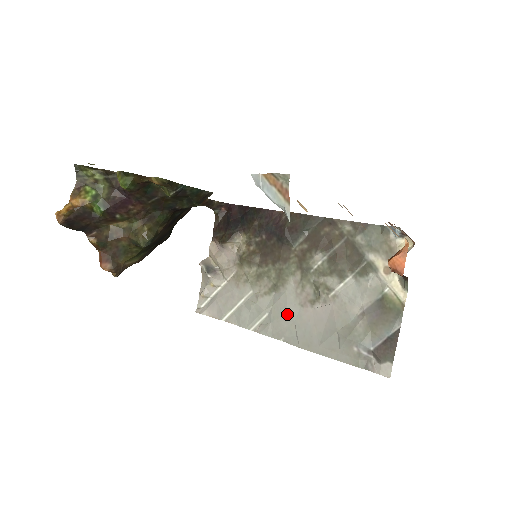
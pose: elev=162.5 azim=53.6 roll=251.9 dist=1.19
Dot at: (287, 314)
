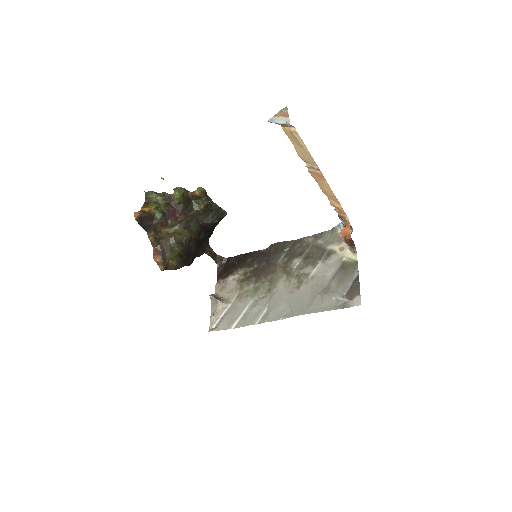
Dot at: (282, 301)
